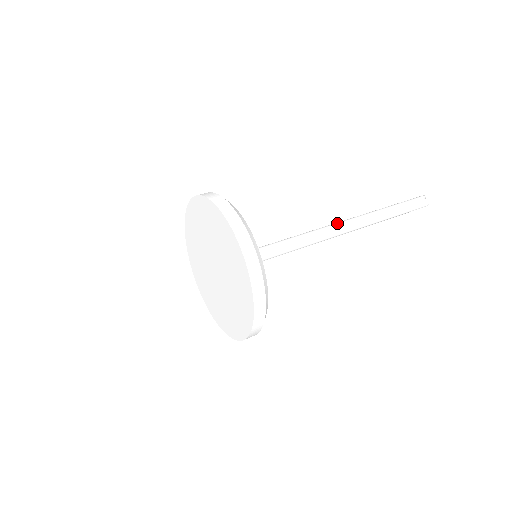
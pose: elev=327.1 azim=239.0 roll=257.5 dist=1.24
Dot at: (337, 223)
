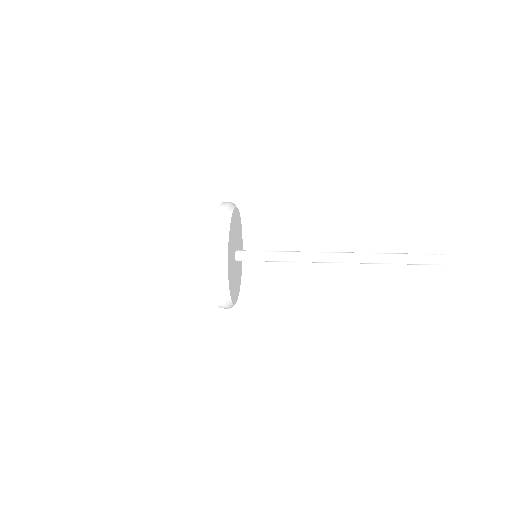
Dot at: (334, 252)
